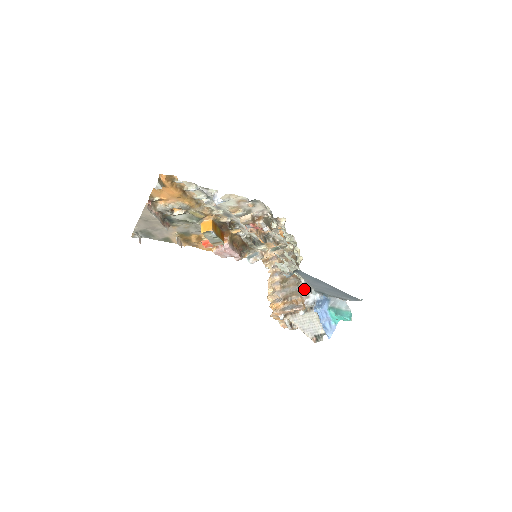
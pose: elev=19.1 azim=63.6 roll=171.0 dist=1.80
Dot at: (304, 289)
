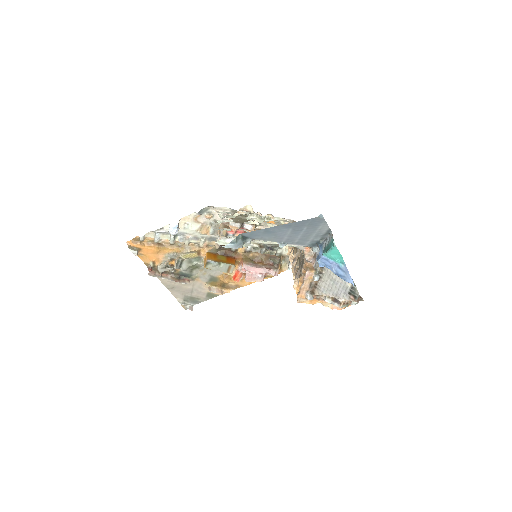
Dot at: (312, 254)
